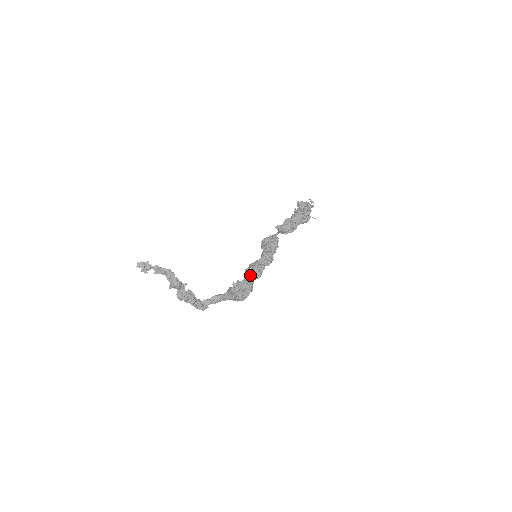
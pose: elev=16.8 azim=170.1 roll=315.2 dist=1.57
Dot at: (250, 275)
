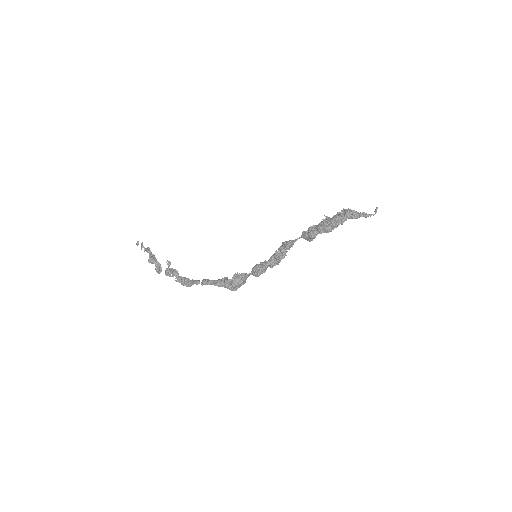
Dot at: (251, 272)
